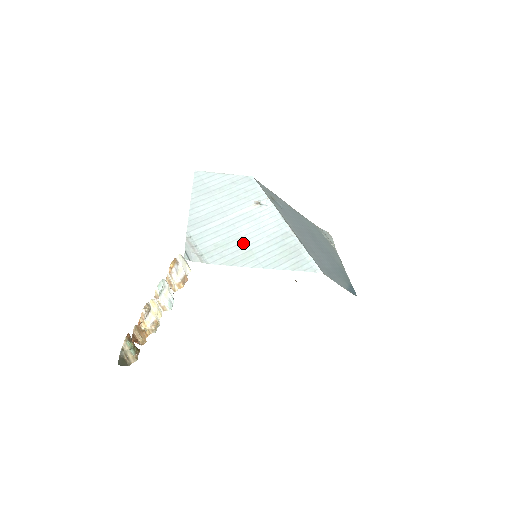
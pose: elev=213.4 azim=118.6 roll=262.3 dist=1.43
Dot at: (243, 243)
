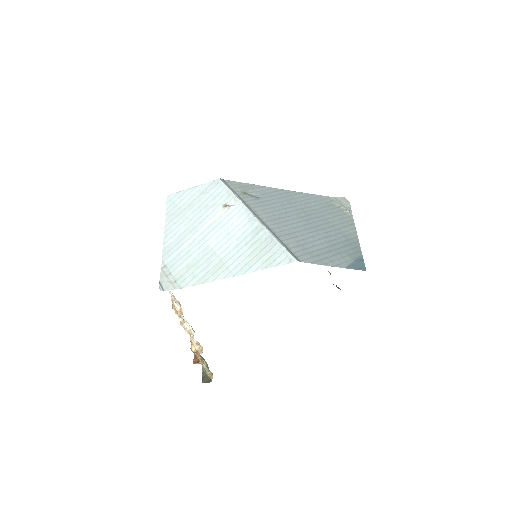
Dot at: (213, 255)
